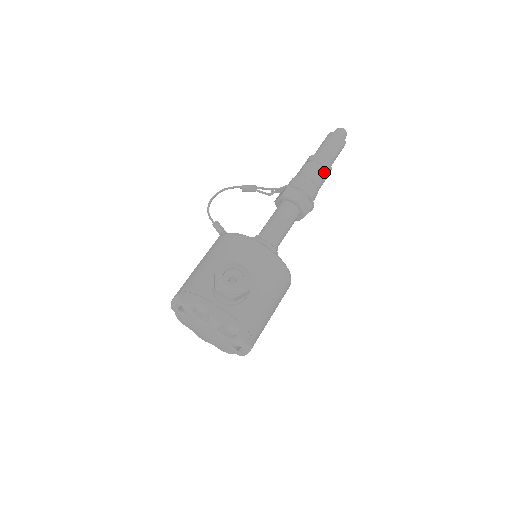
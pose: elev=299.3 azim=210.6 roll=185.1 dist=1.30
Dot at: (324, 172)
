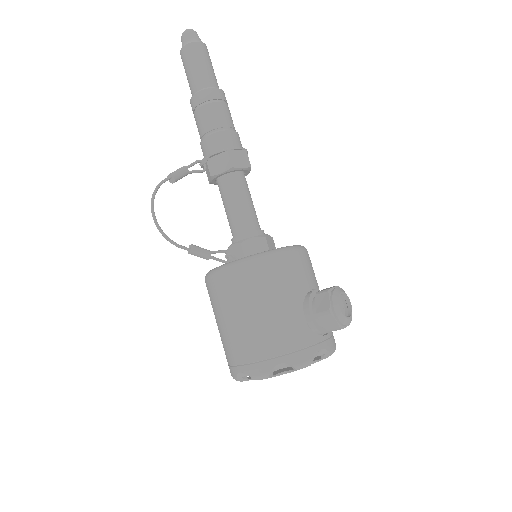
Dot at: (229, 110)
